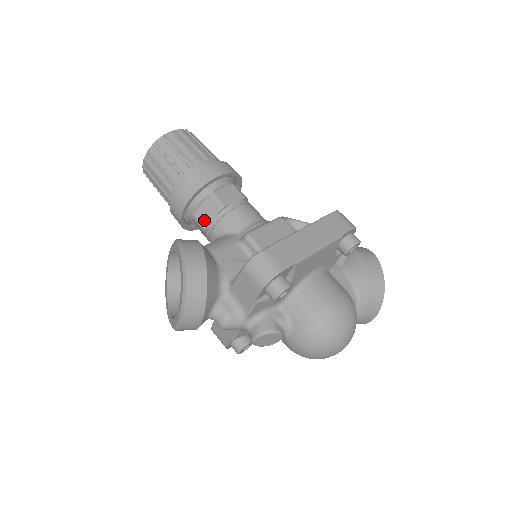
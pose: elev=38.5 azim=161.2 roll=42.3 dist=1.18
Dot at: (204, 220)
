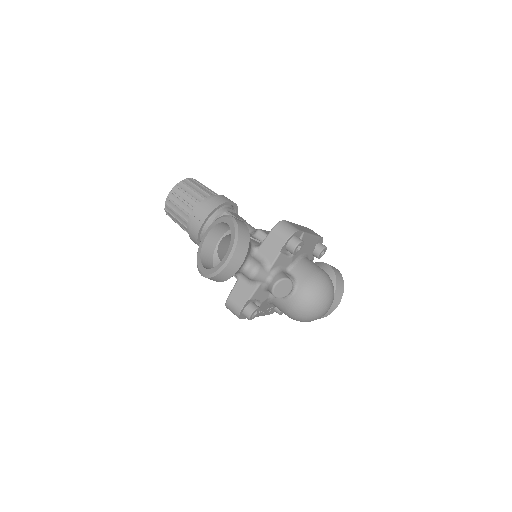
Dot at: occluded
